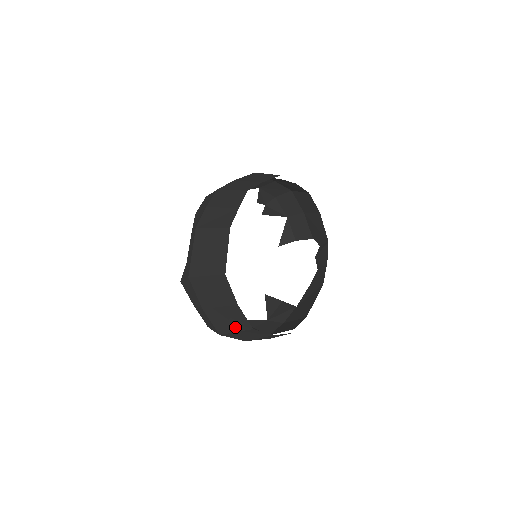
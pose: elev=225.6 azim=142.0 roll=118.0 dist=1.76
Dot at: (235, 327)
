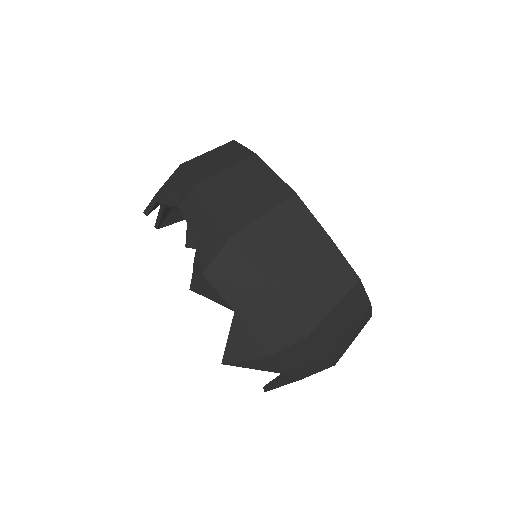
Dot at: (331, 296)
